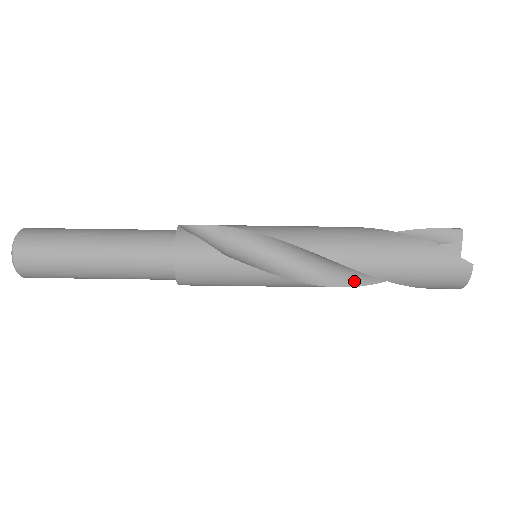
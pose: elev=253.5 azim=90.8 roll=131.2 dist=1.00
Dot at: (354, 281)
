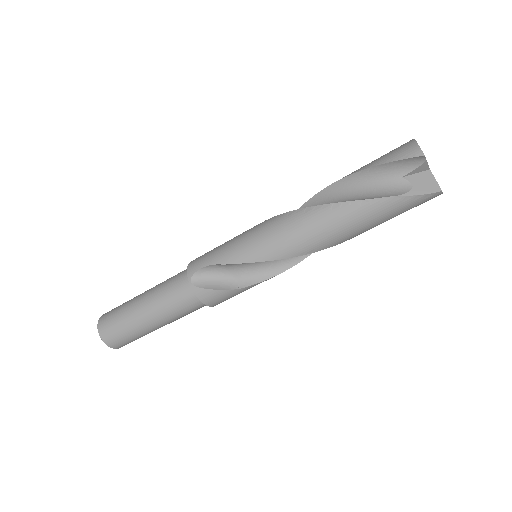
Dot at: occluded
